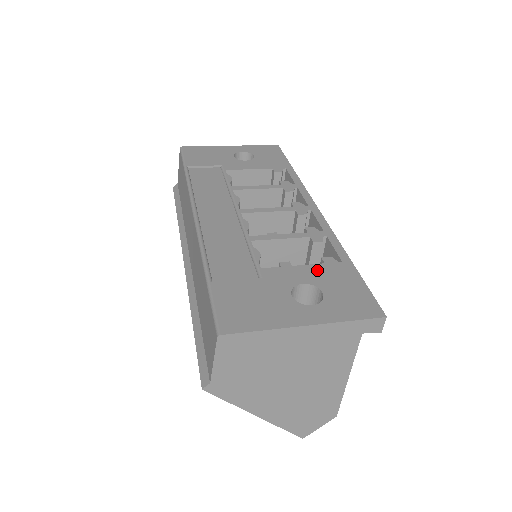
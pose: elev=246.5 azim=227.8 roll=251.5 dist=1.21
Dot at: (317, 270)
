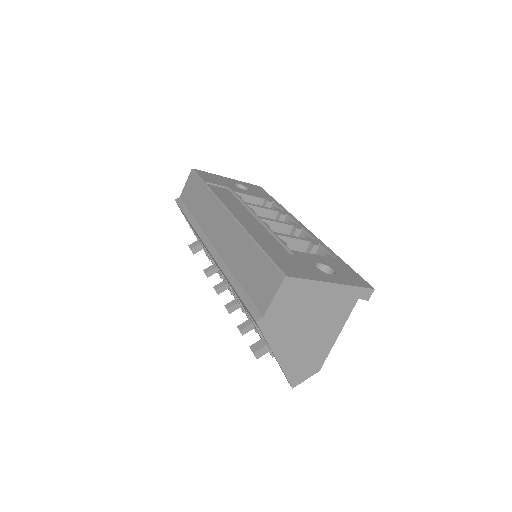
Dot at: (324, 259)
